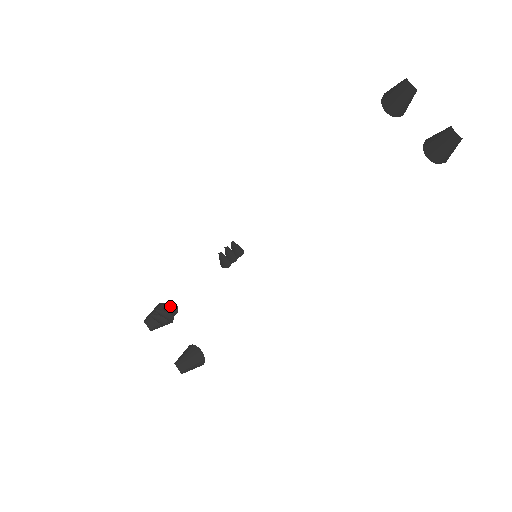
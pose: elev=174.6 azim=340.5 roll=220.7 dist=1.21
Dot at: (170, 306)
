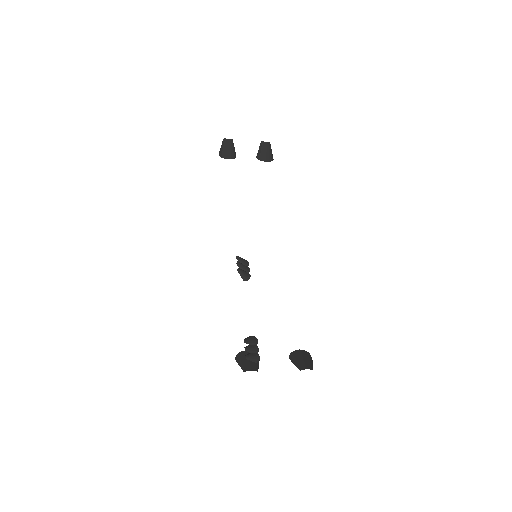
Dot at: (248, 338)
